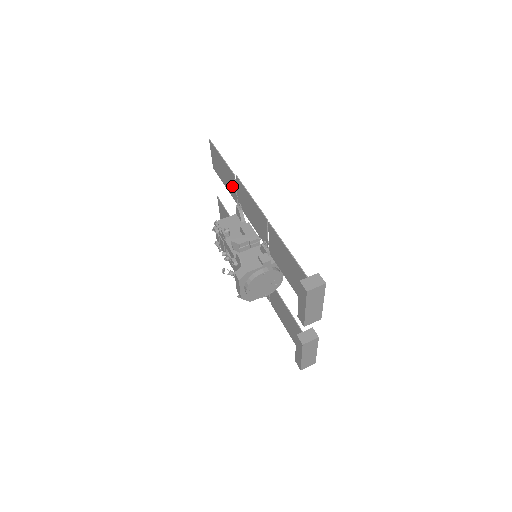
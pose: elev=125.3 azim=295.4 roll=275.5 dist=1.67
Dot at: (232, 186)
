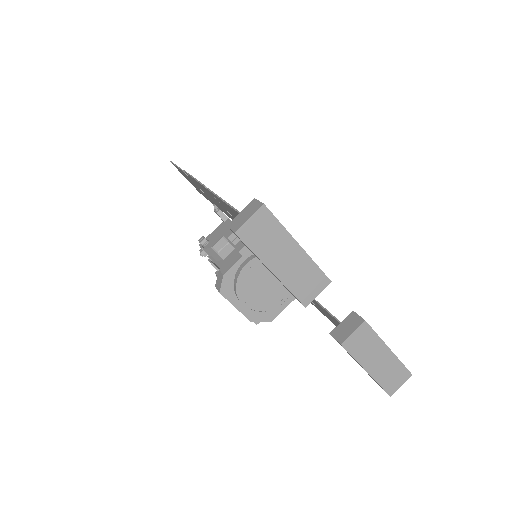
Dot at: occluded
